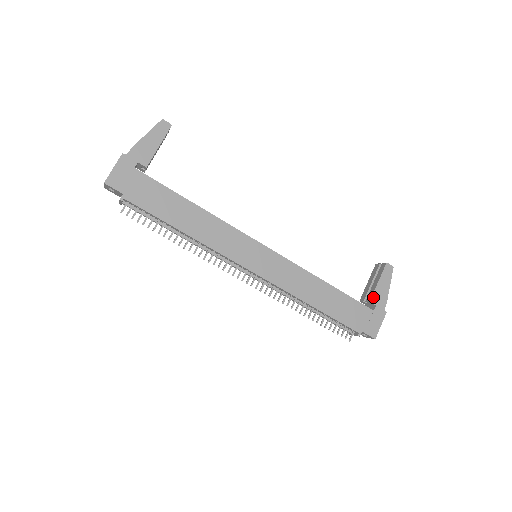
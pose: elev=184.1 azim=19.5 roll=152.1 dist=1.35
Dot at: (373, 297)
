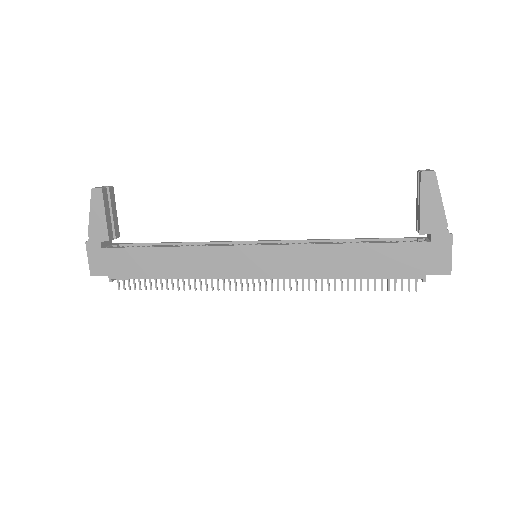
Dot at: (422, 226)
